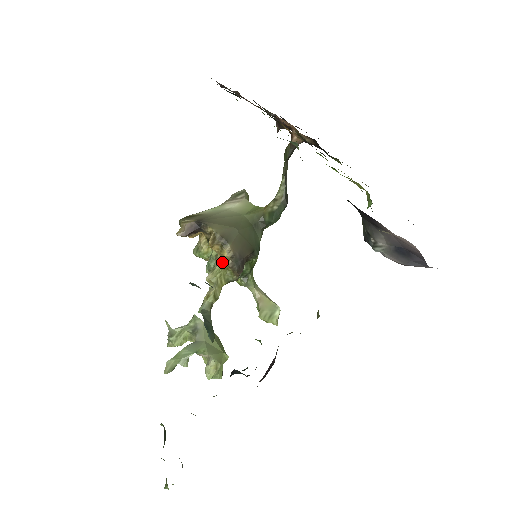
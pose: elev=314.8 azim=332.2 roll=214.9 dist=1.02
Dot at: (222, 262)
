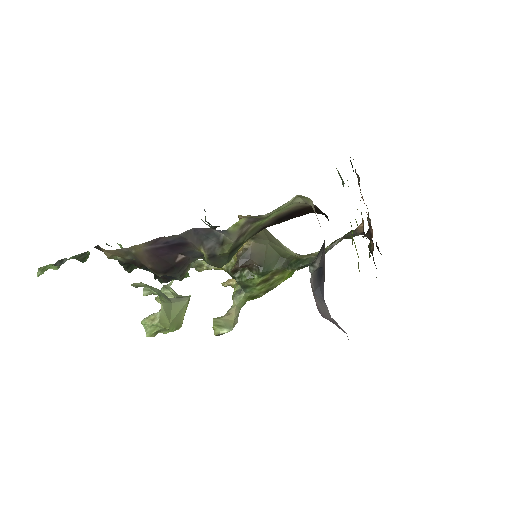
Dot at: (238, 251)
